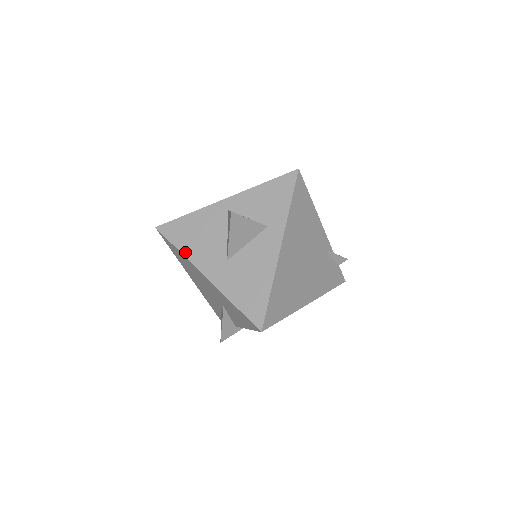
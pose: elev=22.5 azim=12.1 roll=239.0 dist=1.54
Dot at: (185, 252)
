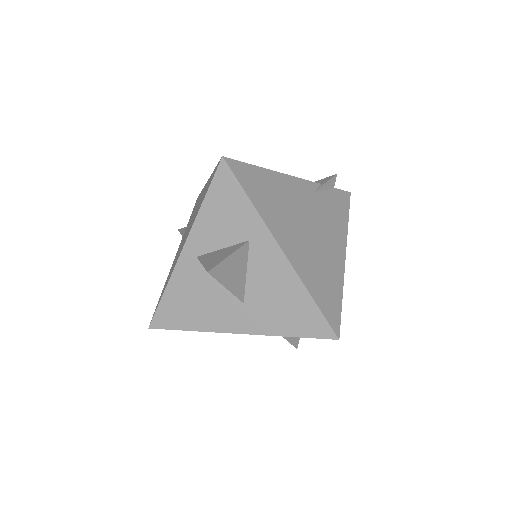
Dot at: (198, 328)
